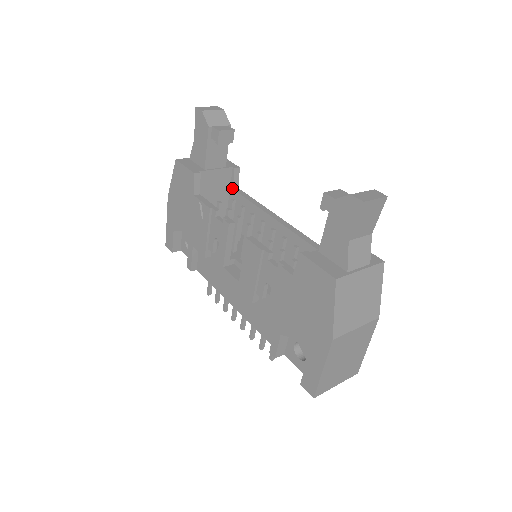
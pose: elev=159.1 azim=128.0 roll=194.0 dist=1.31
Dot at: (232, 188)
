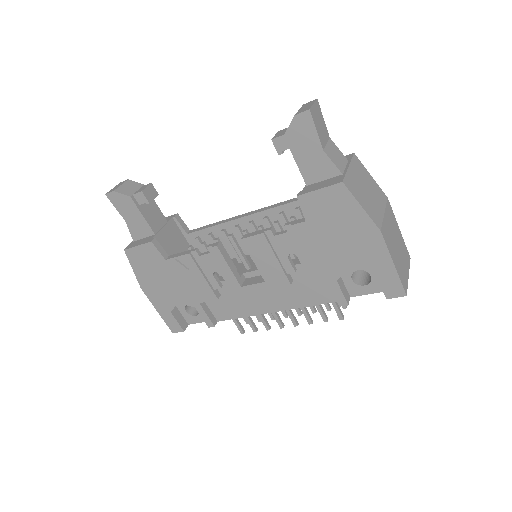
Dot at: (186, 234)
